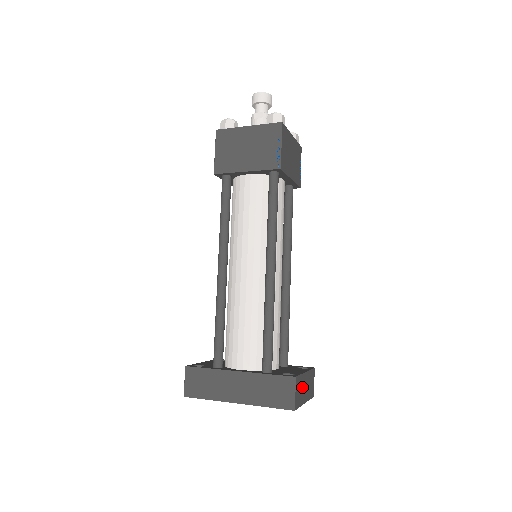
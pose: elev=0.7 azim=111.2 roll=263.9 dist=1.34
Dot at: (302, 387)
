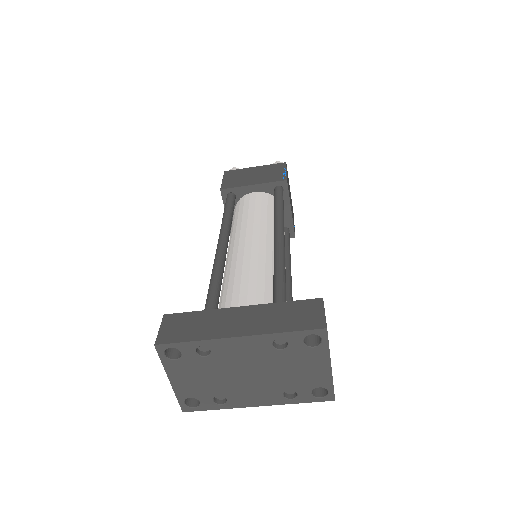
Dot at: occluded
